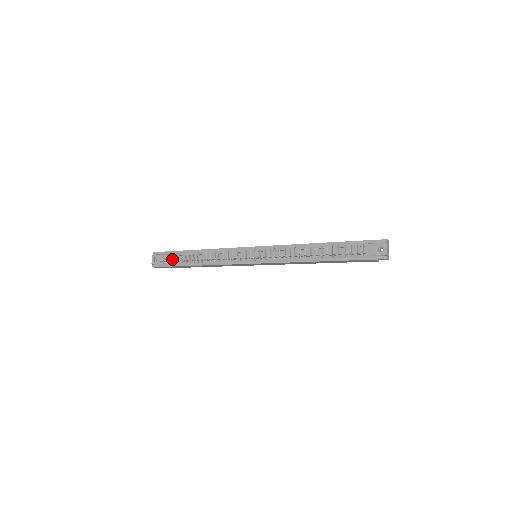
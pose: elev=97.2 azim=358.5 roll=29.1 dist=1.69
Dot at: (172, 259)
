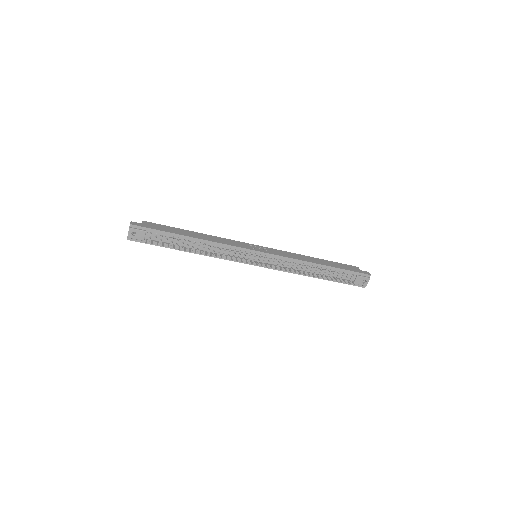
Dot at: (158, 238)
